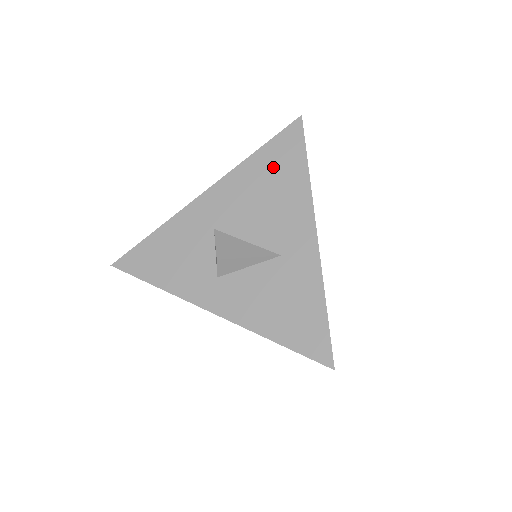
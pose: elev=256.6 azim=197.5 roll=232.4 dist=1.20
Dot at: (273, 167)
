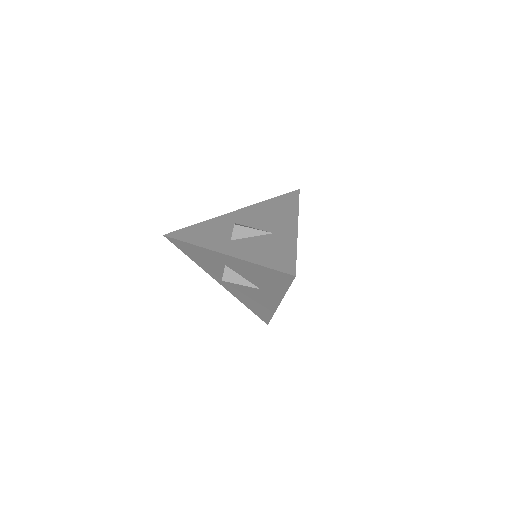
Dot at: (278, 204)
